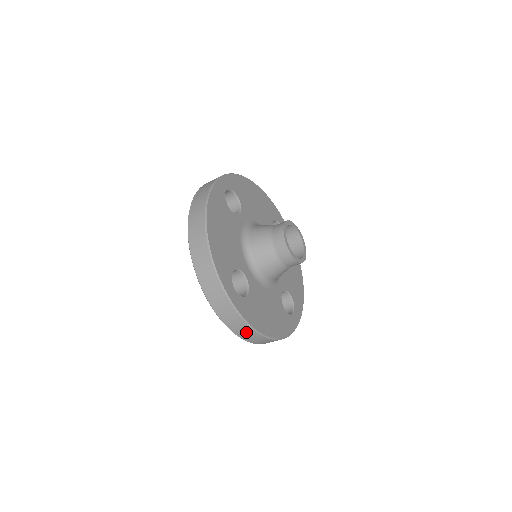
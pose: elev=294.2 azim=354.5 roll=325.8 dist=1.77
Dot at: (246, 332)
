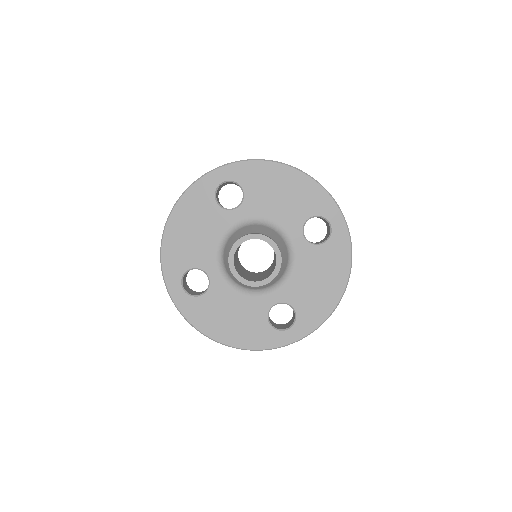
Dot at: occluded
